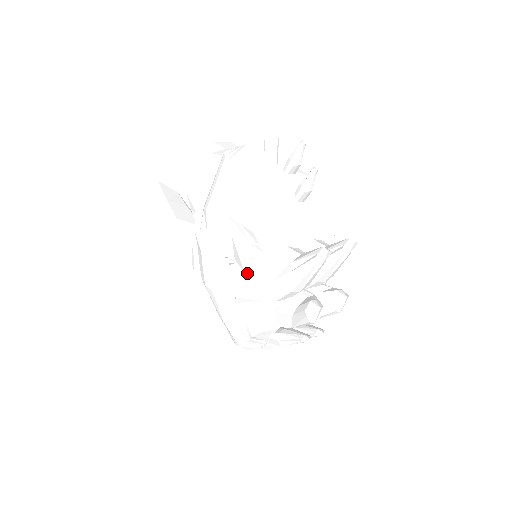
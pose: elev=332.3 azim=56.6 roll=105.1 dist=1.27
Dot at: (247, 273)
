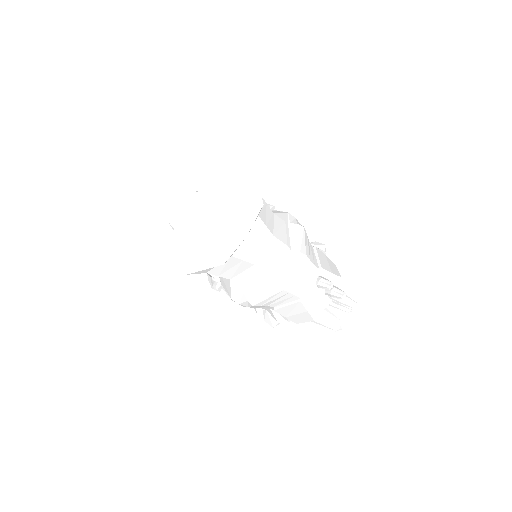
Dot at: occluded
